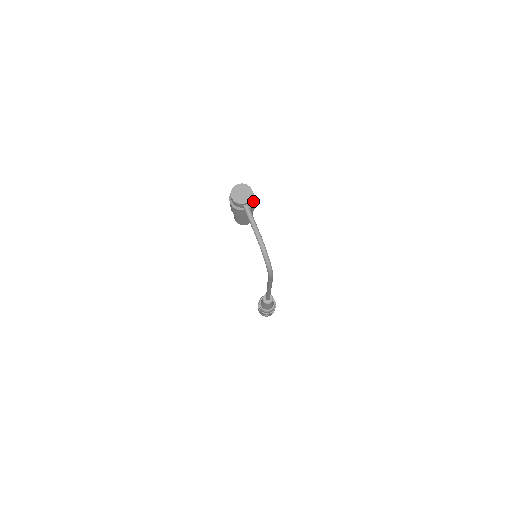
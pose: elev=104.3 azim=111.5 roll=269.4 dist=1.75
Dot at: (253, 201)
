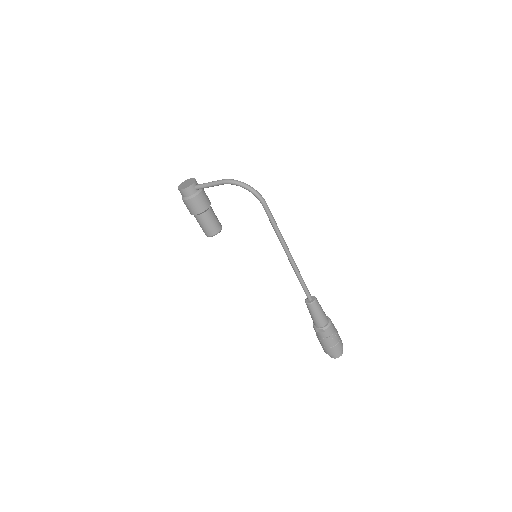
Dot at: occluded
